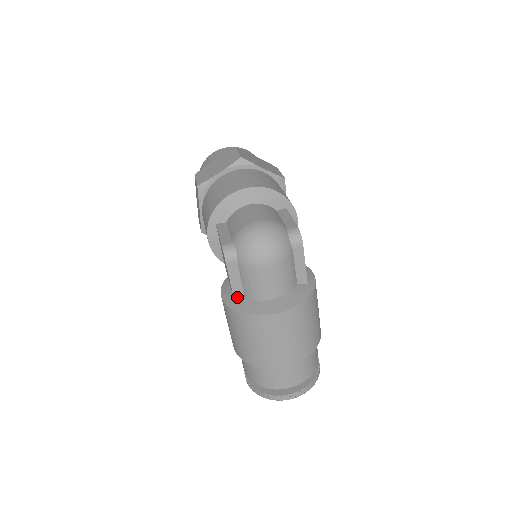
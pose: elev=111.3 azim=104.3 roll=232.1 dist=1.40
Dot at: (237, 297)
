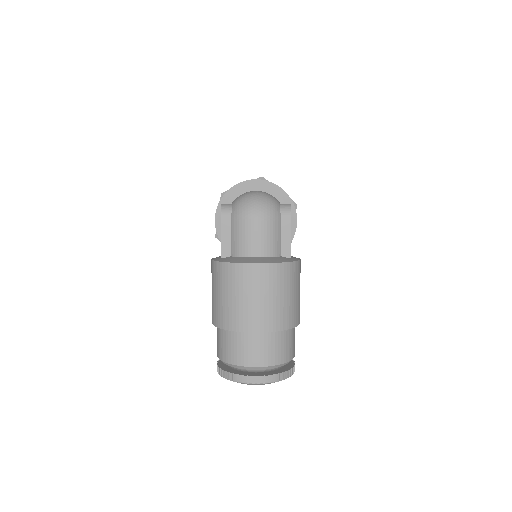
Dot at: (224, 254)
